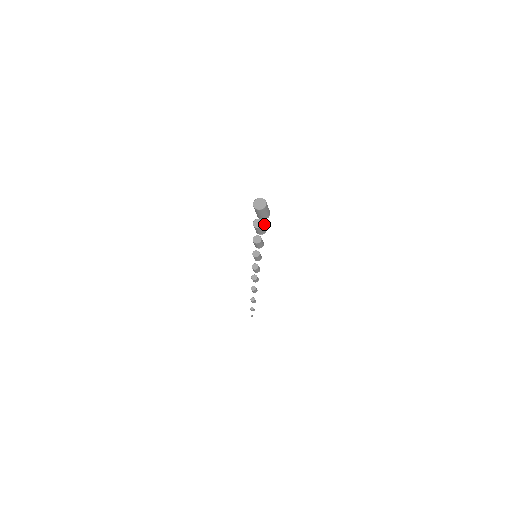
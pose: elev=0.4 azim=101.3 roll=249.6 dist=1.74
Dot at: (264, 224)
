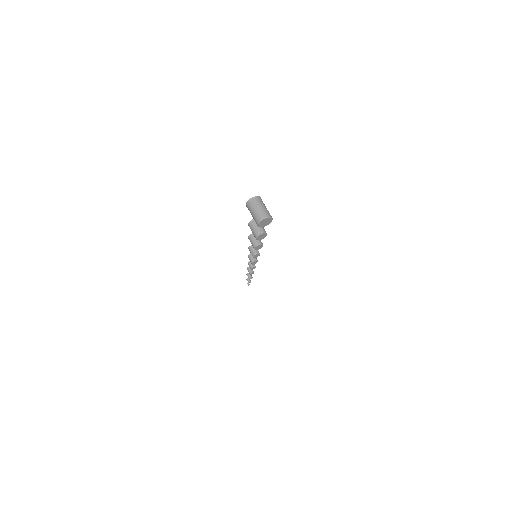
Dot at: (264, 229)
